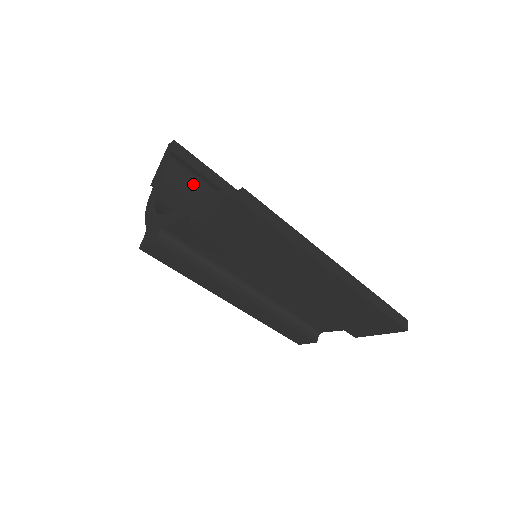
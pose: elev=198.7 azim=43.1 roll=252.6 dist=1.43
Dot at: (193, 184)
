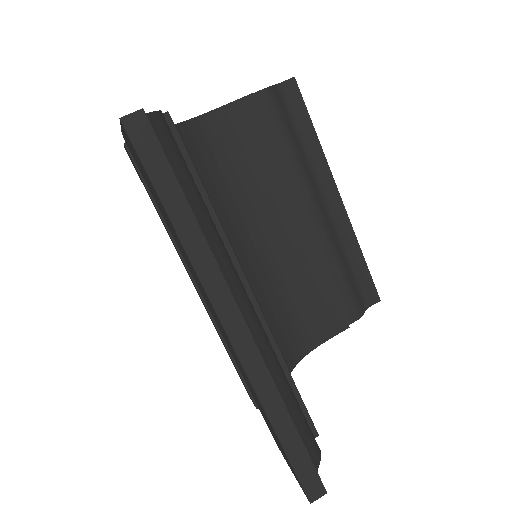
Dot at: (267, 133)
